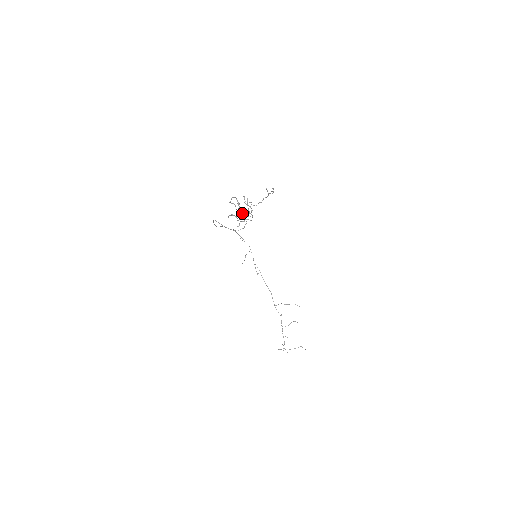
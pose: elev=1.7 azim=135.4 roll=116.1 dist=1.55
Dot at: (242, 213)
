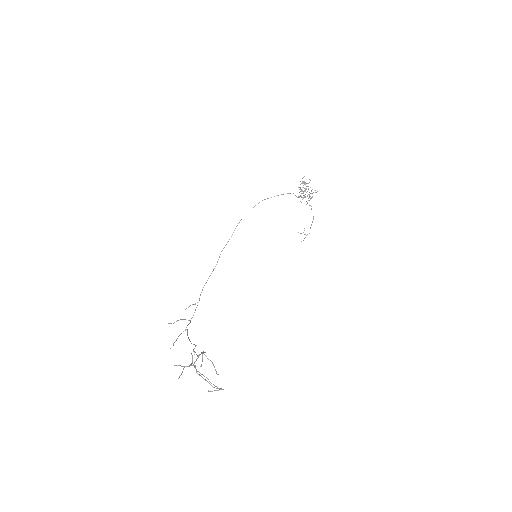
Dot at: (303, 195)
